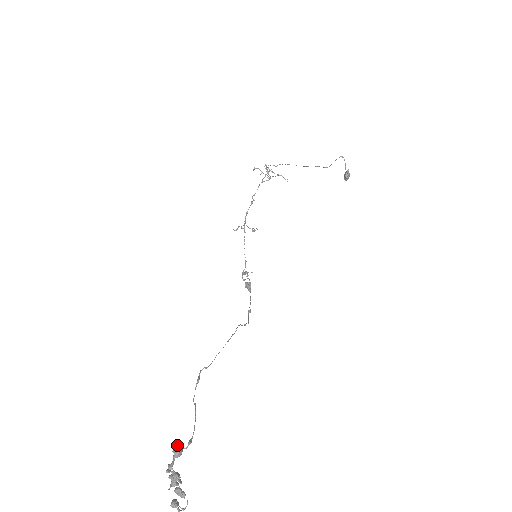
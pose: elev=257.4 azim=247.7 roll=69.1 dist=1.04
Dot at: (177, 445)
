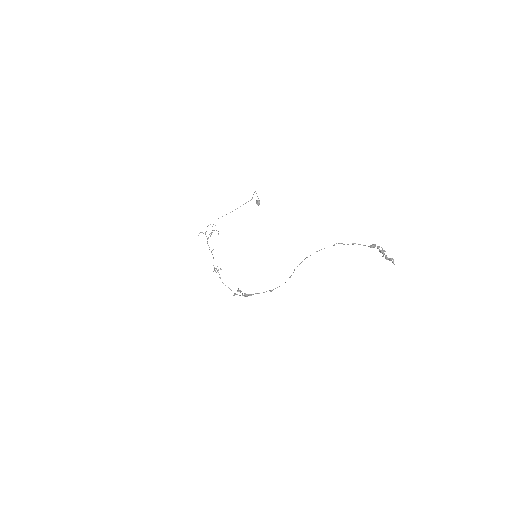
Dot at: (370, 245)
